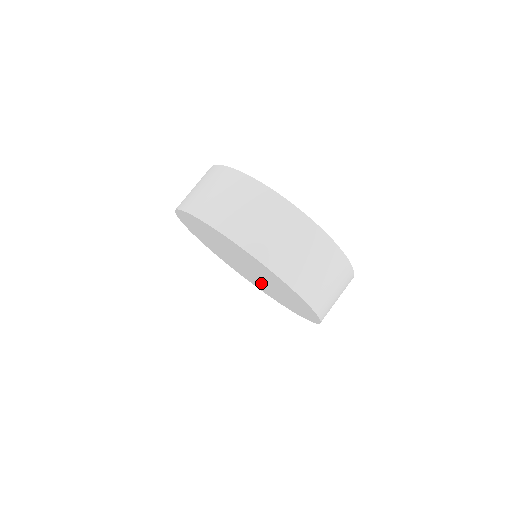
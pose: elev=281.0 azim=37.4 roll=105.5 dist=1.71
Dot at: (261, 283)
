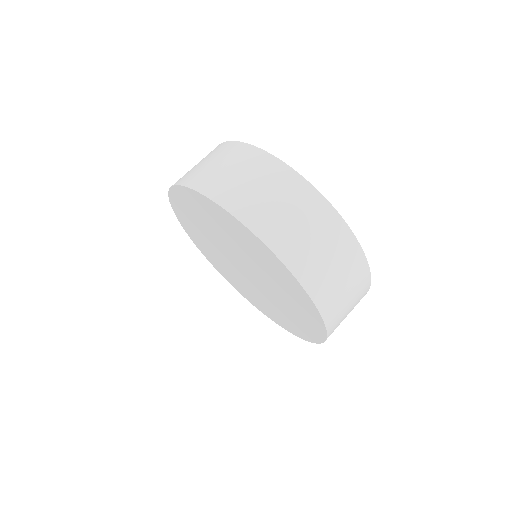
Dot at: (253, 288)
